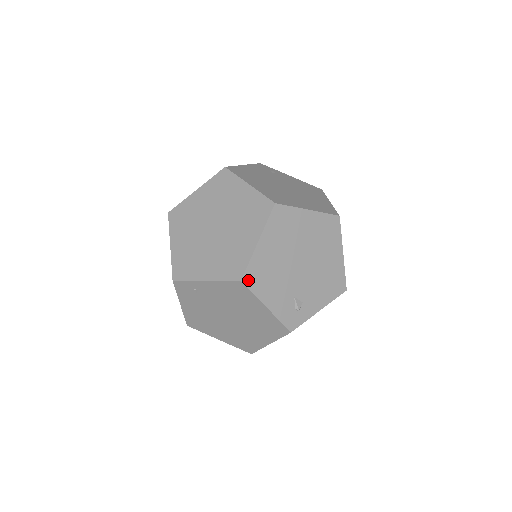
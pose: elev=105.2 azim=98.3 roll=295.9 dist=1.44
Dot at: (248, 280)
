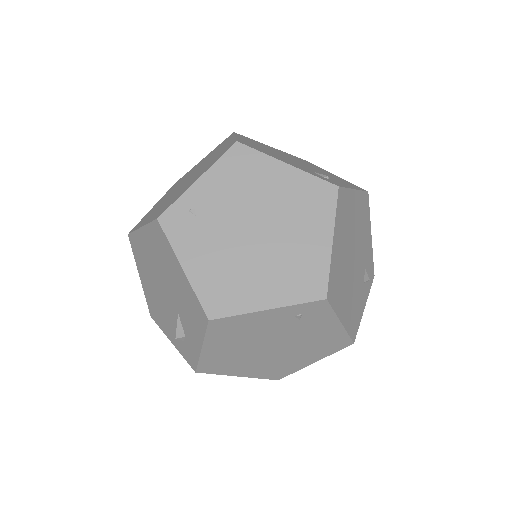
Dot at: (245, 144)
